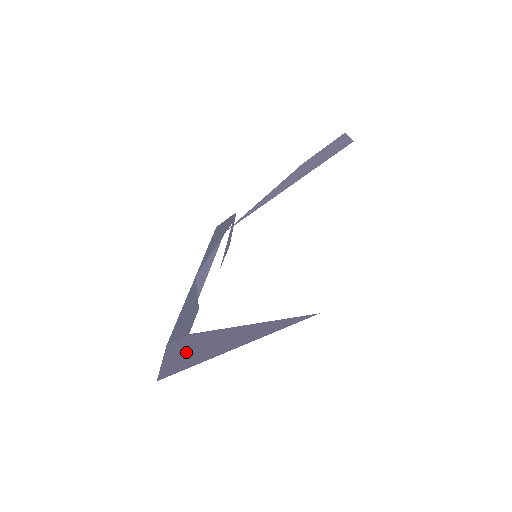
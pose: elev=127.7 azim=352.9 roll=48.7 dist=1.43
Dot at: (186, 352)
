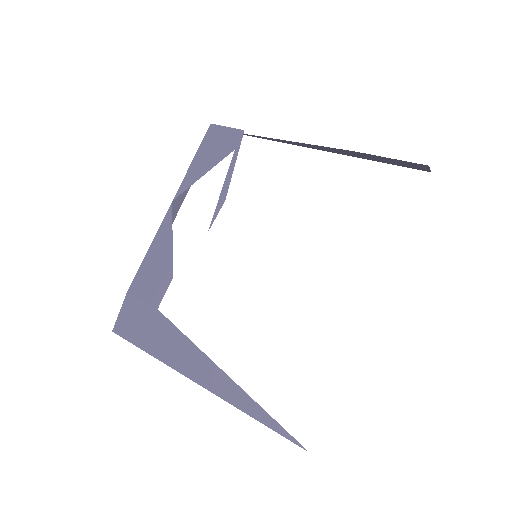
Dot at: (152, 332)
